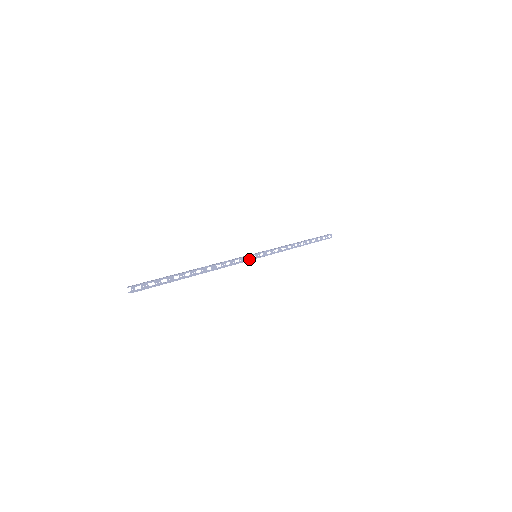
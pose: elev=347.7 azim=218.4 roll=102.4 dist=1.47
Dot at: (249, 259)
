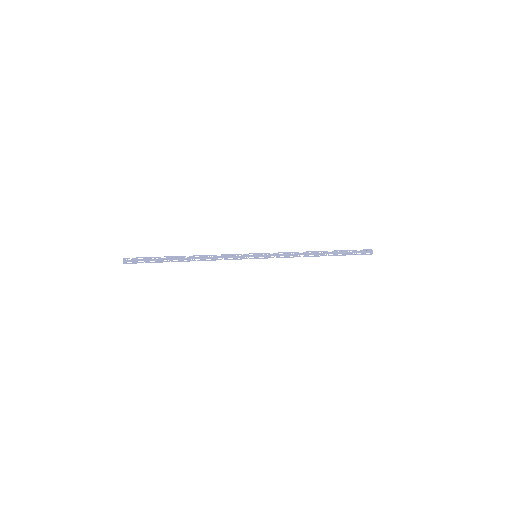
Dot at: (245, 256)
